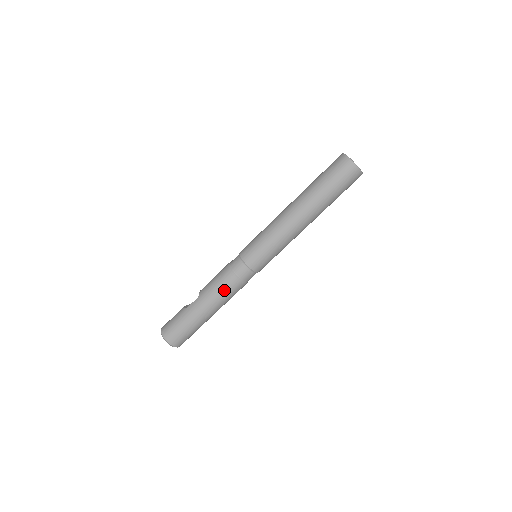
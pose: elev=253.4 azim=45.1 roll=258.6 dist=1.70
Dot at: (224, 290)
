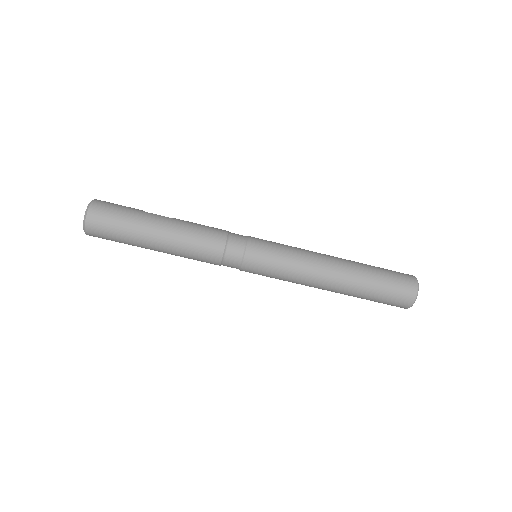
Dot at: (201, 239)
